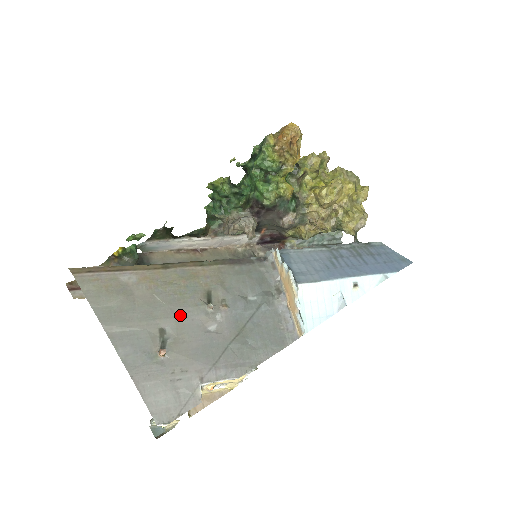
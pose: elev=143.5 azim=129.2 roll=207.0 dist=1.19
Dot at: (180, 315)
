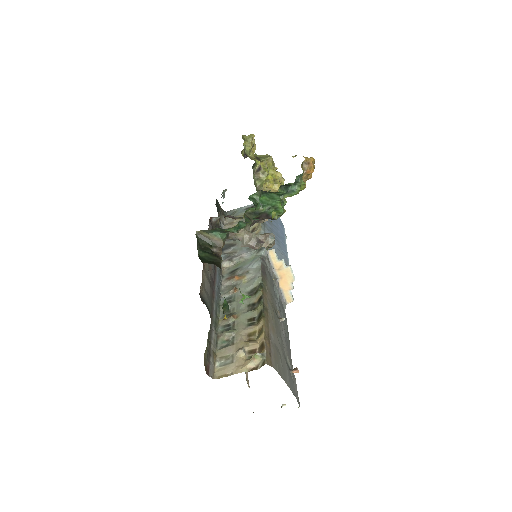
Dot at: (282, 338)
